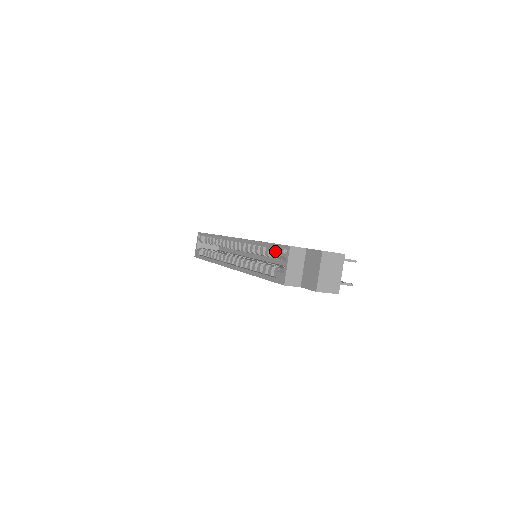
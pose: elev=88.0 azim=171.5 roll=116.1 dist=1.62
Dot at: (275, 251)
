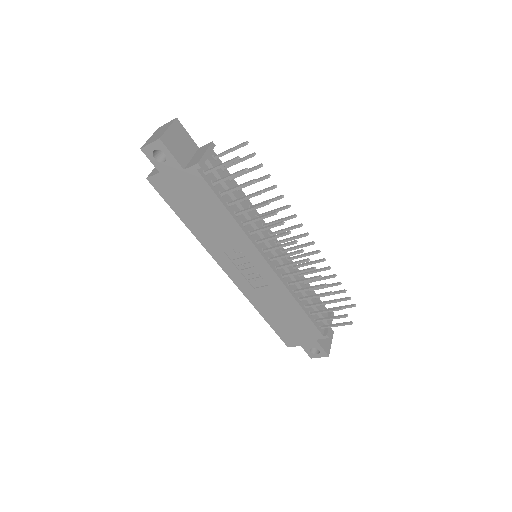
Dot at: occluded
